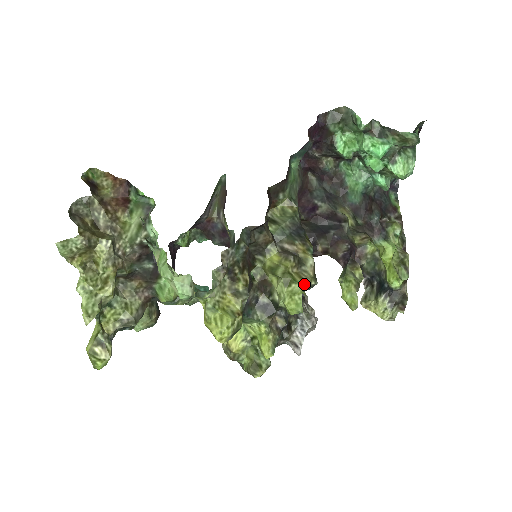
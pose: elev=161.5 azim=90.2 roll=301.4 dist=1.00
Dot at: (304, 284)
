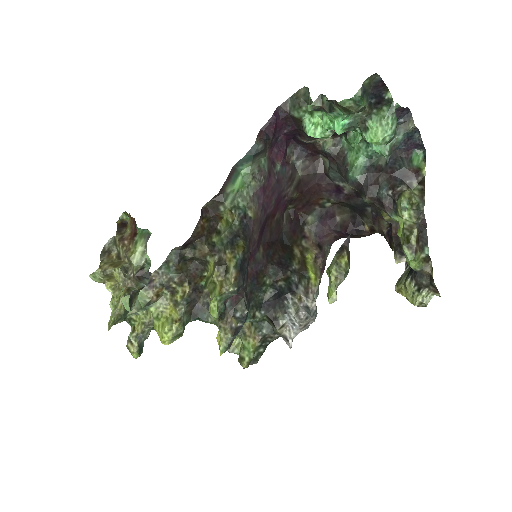
Dot at: (221, 292)
